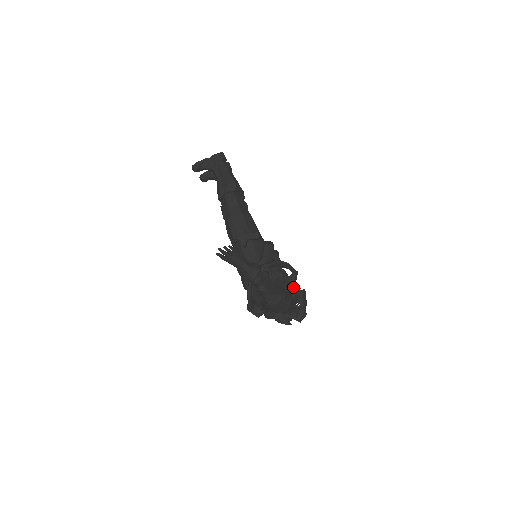
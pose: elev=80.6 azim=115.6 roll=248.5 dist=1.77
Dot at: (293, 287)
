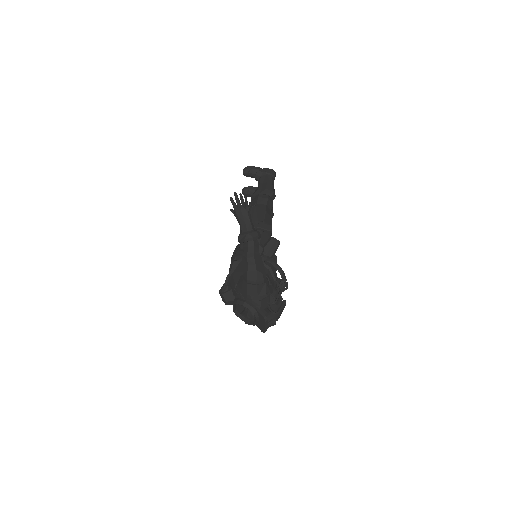
Dot at: (277, 288)
